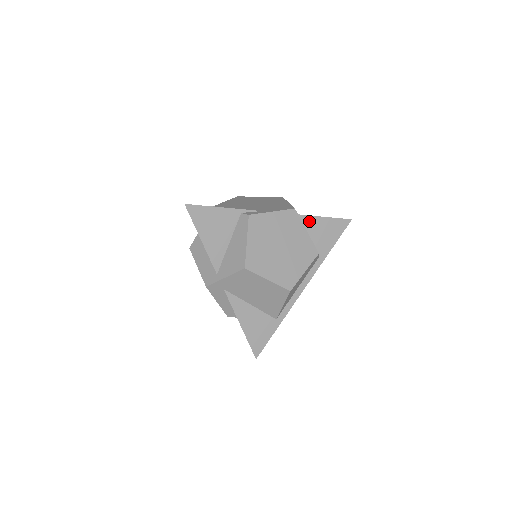
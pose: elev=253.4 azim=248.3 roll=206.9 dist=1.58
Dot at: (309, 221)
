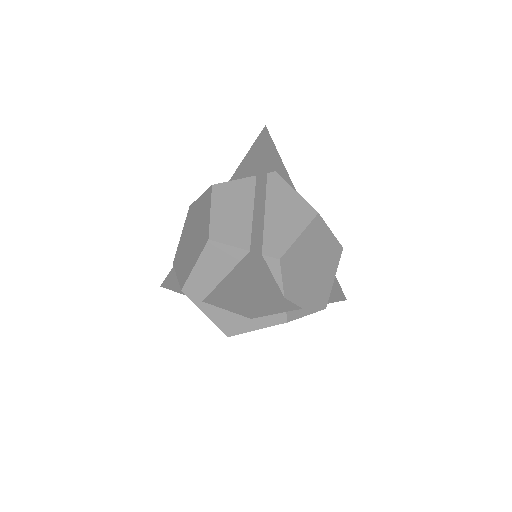
Dot at: occluded
